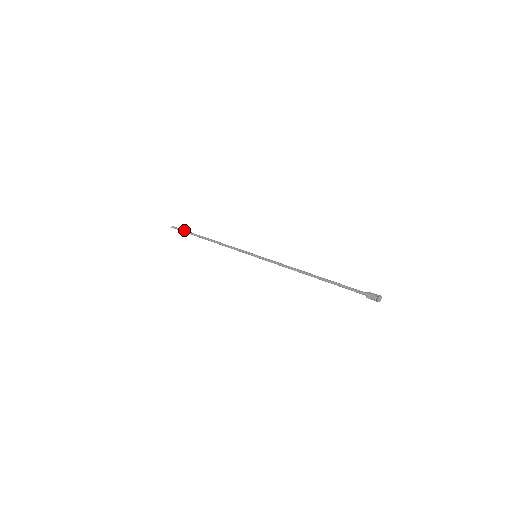
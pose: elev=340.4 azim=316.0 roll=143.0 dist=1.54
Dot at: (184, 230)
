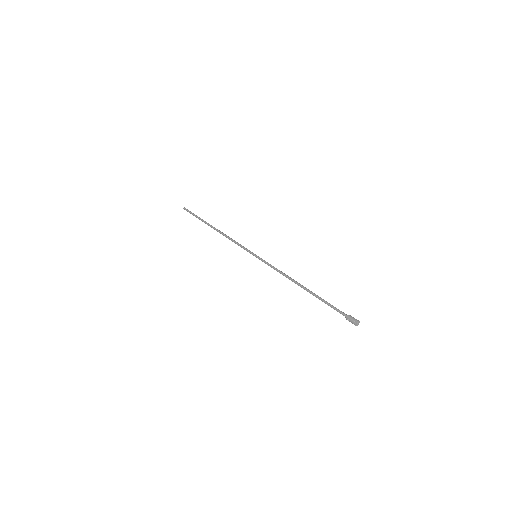
Dot at: occluded
